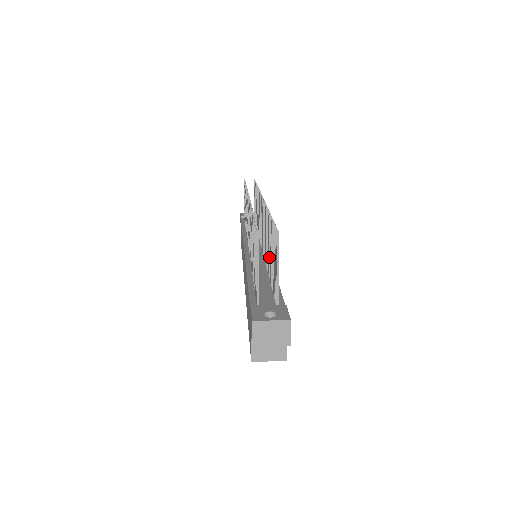
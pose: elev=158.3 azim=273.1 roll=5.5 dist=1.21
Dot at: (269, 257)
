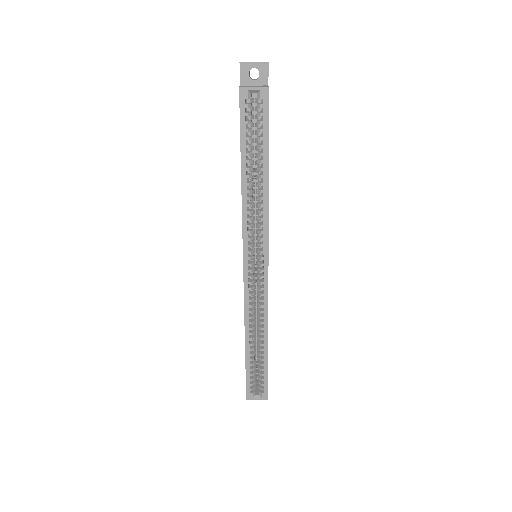
Dot at: occluded
